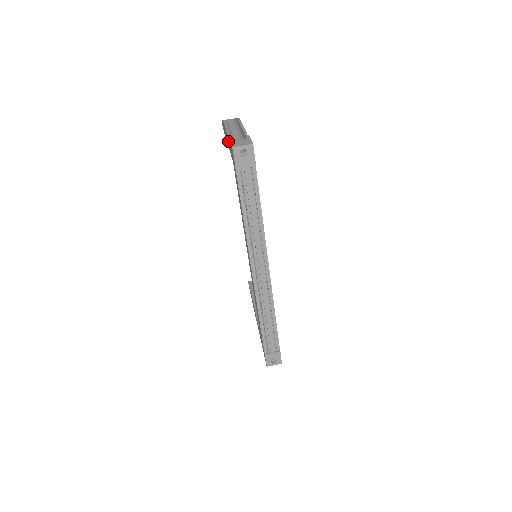
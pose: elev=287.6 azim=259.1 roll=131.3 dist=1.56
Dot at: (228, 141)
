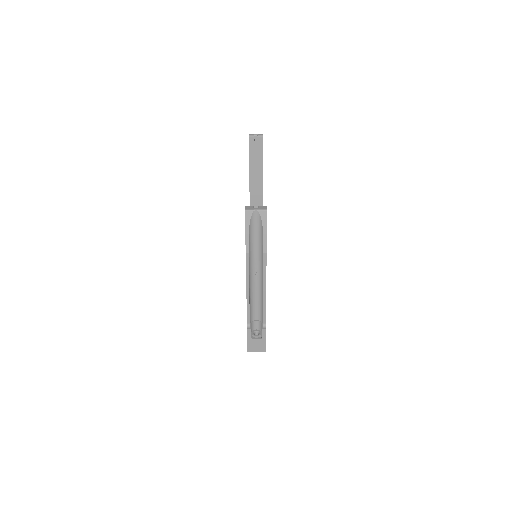
Dot at: occluded
